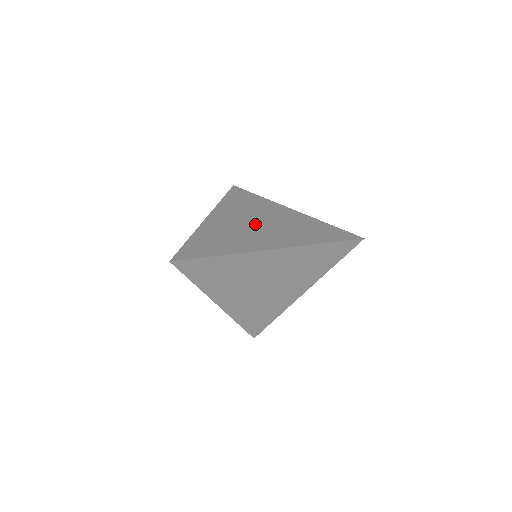
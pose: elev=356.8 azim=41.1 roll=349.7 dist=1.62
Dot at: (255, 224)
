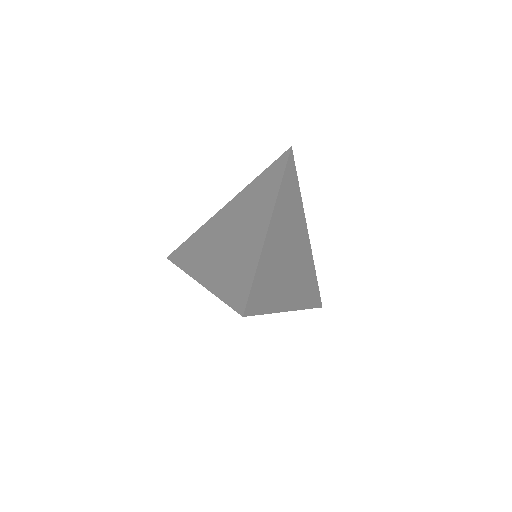
Dot at: (290, 256)
